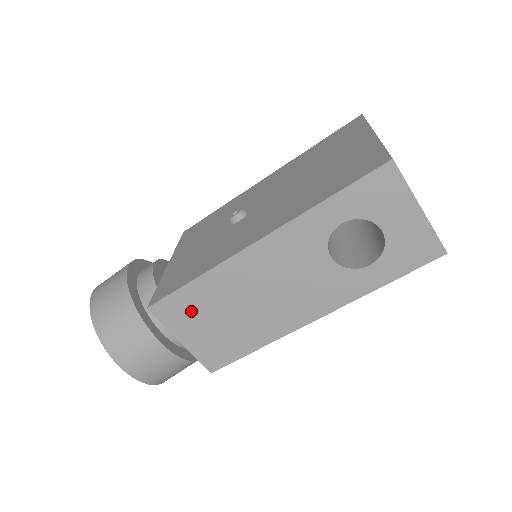
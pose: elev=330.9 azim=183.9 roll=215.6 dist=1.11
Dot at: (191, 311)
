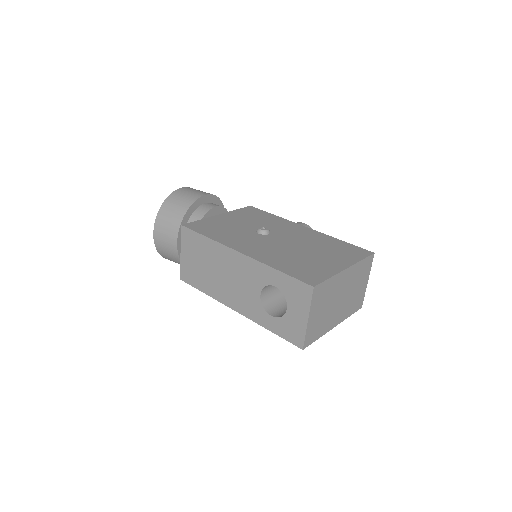
Dot at: (195, 247)
